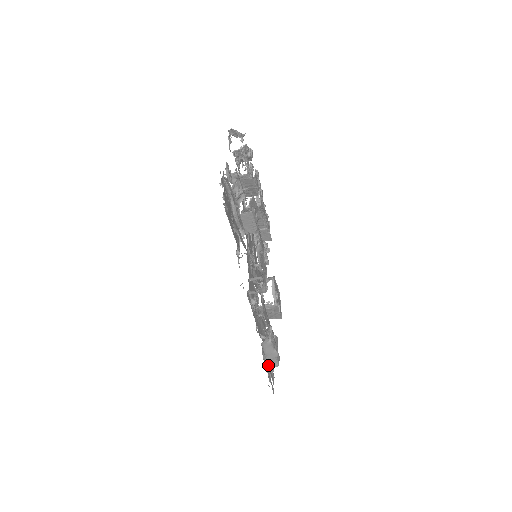
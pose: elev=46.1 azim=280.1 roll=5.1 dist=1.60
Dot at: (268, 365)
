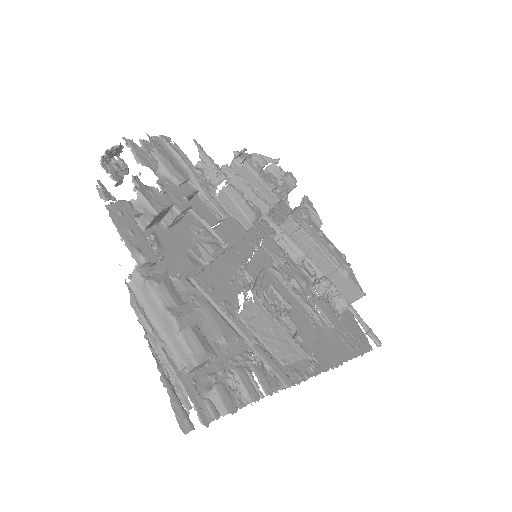
Dot at: (171, 356)
